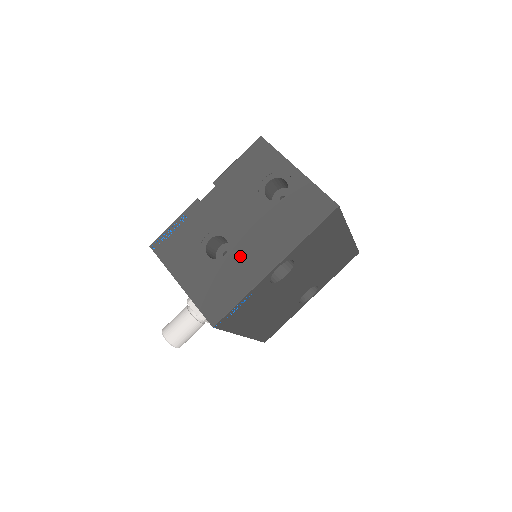
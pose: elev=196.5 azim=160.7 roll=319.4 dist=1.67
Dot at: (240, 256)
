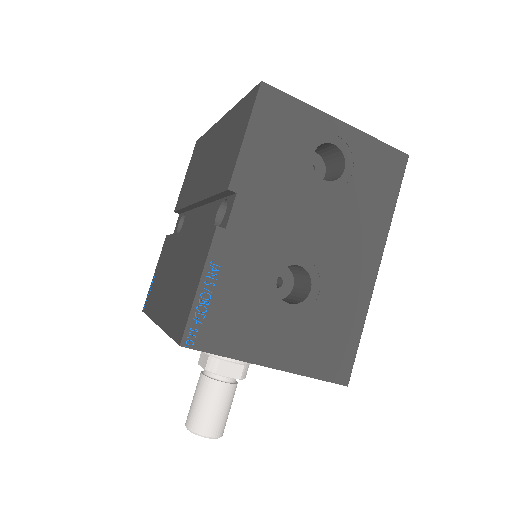
Dot at: (332, 278)
